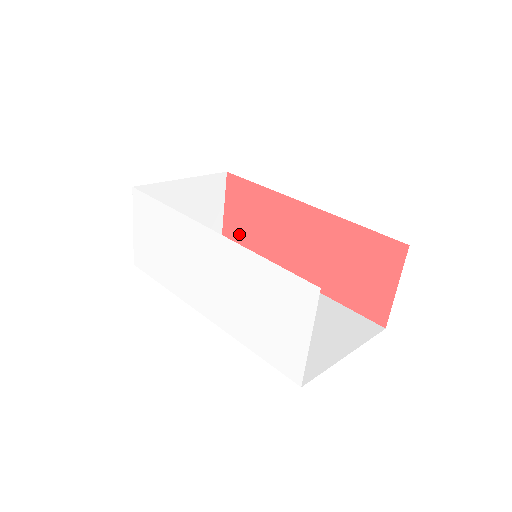
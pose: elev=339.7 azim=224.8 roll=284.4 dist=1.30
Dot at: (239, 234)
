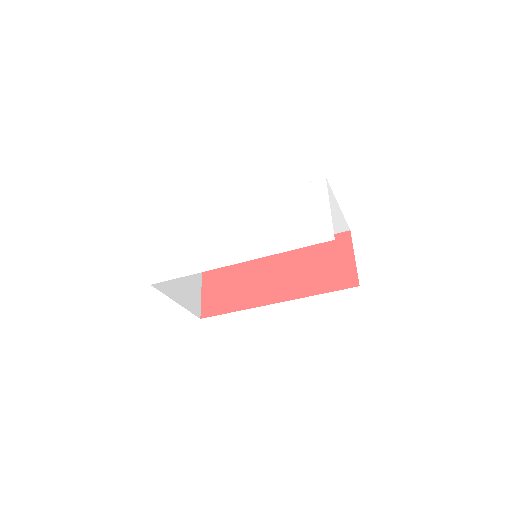
Dot at: (219, 303)
